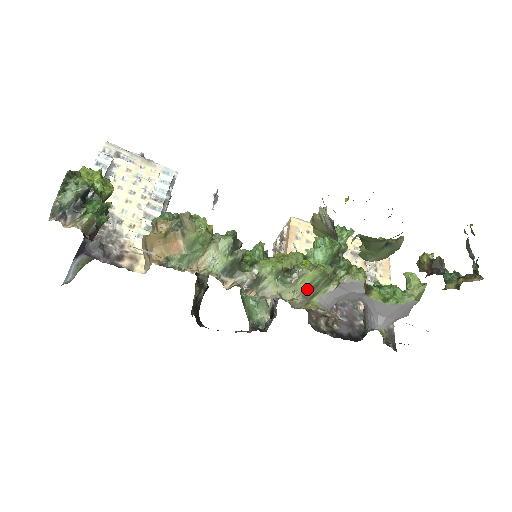
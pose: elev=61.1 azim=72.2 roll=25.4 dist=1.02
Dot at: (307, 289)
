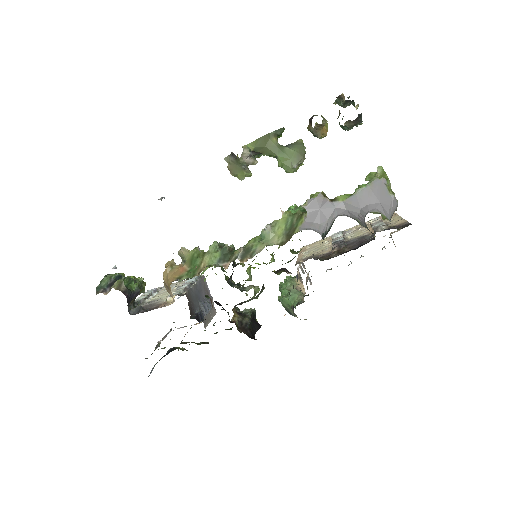
Dot at: (286, 230)
